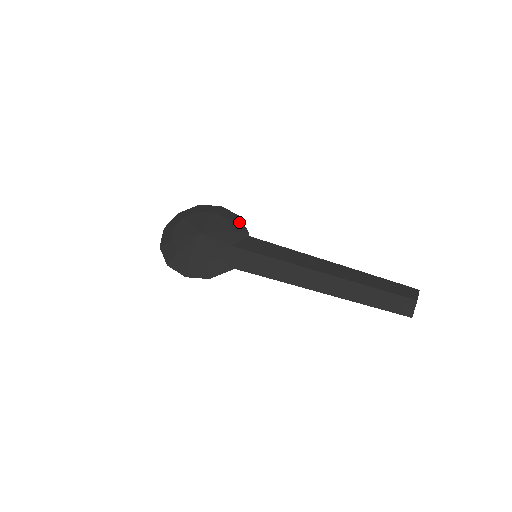
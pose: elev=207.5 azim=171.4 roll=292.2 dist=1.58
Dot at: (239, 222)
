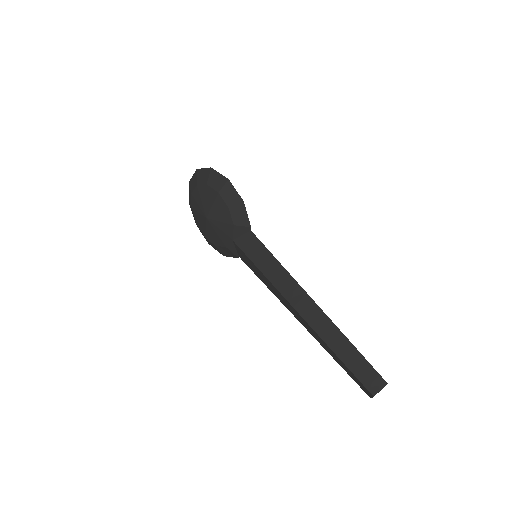
Dot at: (242, 211)
